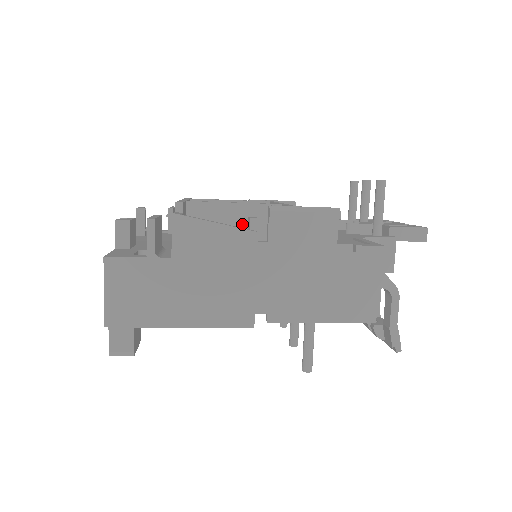
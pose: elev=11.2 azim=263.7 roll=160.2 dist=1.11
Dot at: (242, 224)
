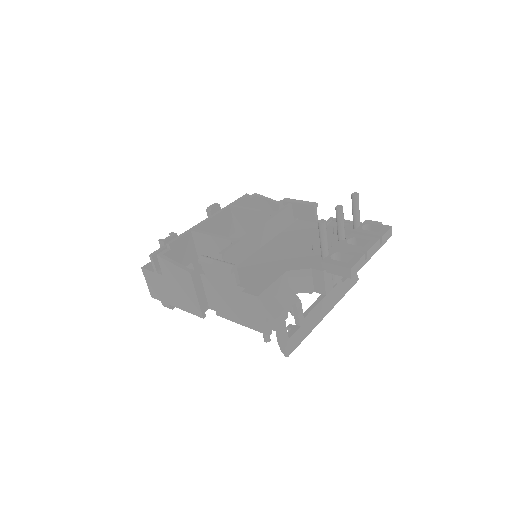
Dot at: (219, 248)
